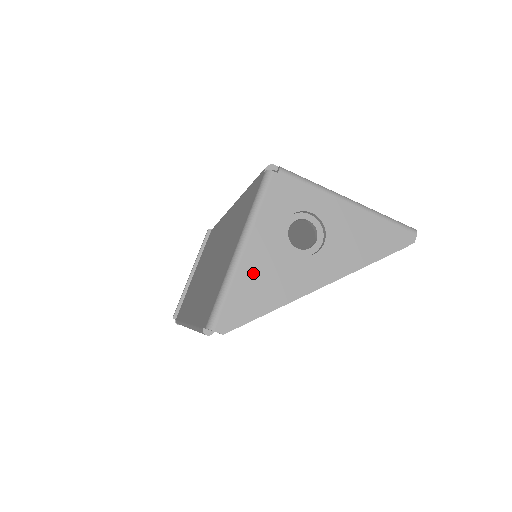
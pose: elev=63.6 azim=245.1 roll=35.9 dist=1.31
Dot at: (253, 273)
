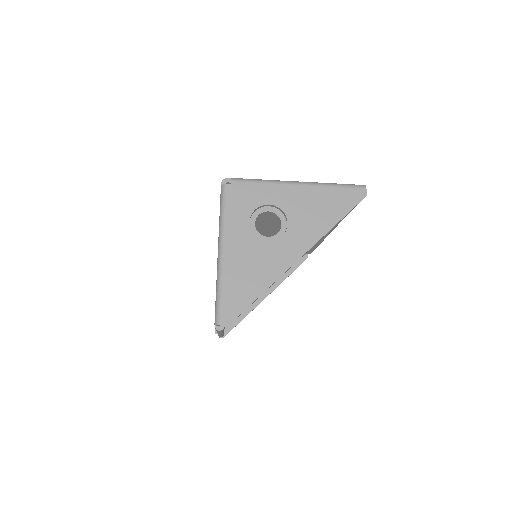
Dot at: (237, 269)
